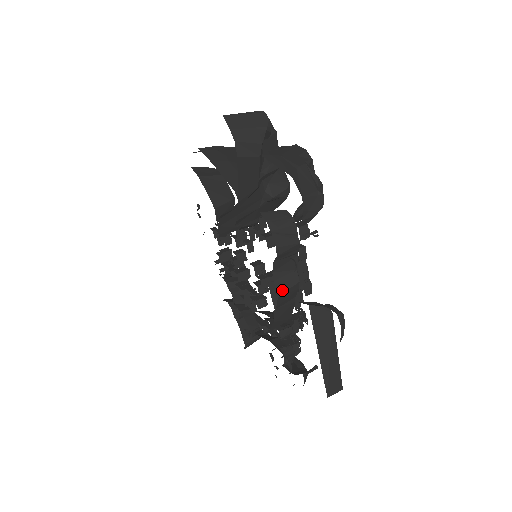
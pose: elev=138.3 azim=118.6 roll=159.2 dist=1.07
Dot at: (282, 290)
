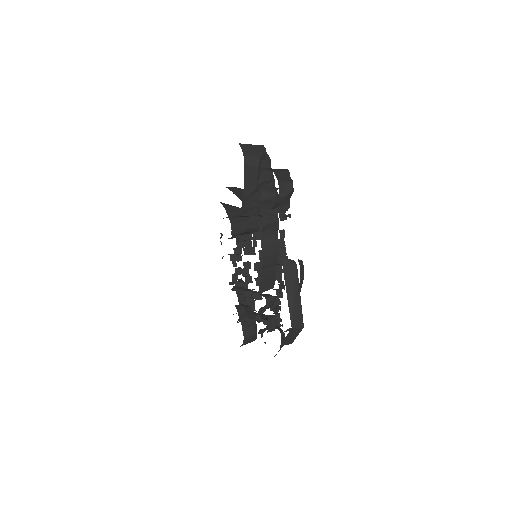
Dot at: (266, 253)
